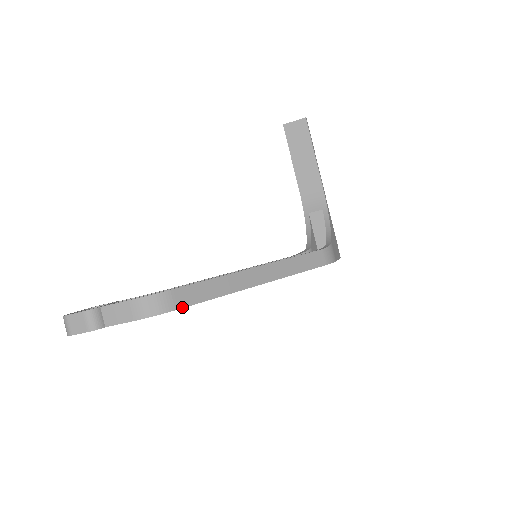
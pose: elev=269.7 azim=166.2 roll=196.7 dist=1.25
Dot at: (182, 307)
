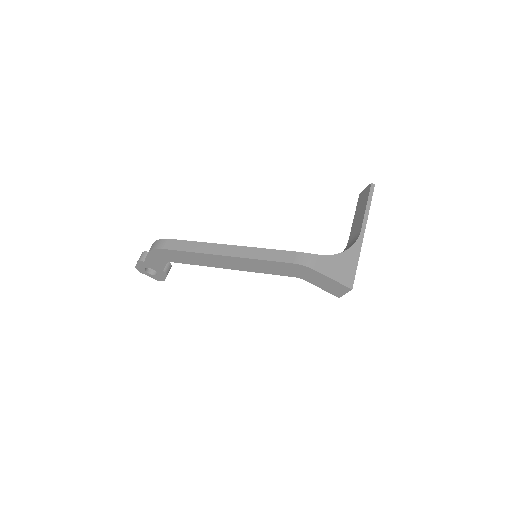
Dot at: (167, 249)
